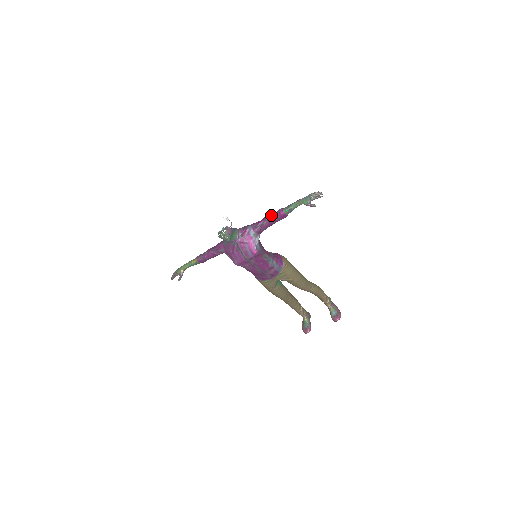
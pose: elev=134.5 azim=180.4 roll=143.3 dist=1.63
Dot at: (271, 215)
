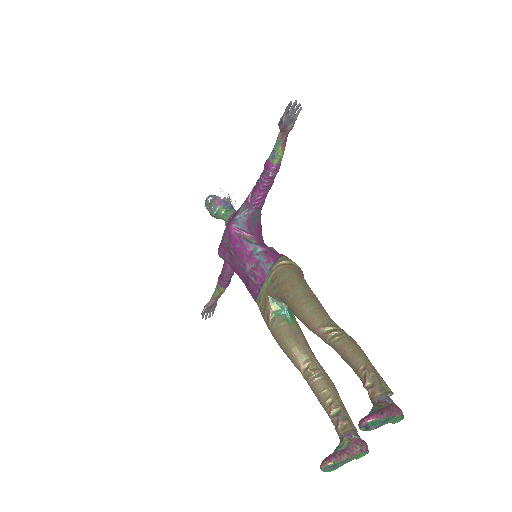
Dot at: occluded
